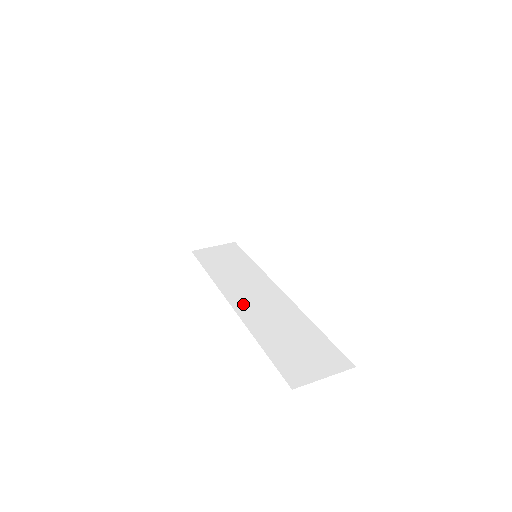
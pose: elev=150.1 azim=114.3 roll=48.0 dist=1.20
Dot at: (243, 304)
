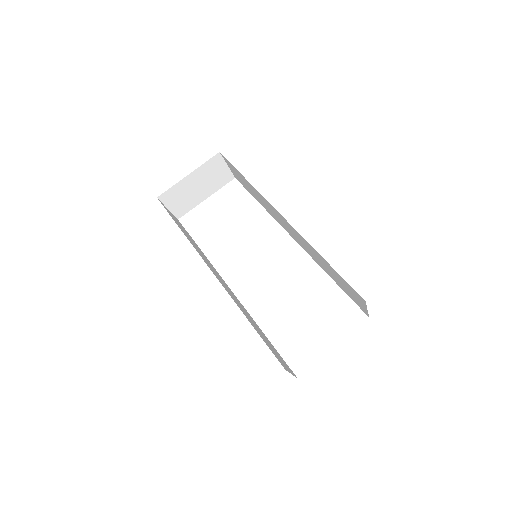
Dot at: occluded
